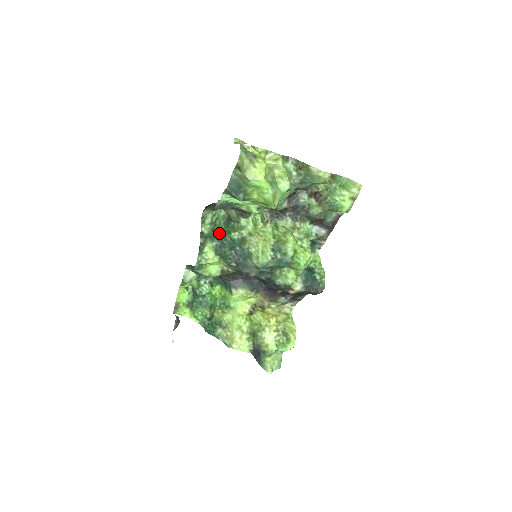
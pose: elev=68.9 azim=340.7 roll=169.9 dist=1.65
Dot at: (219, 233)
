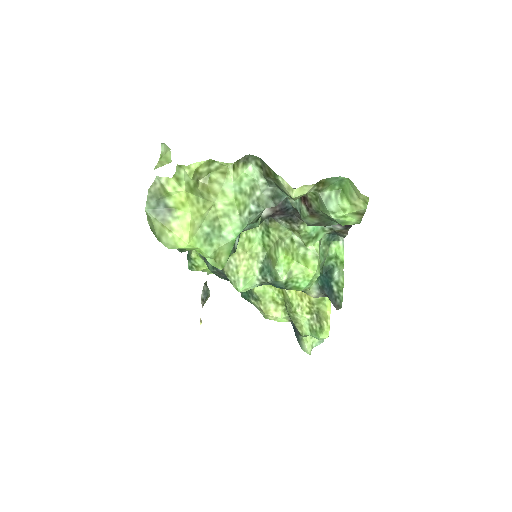
Dot at: occluded
